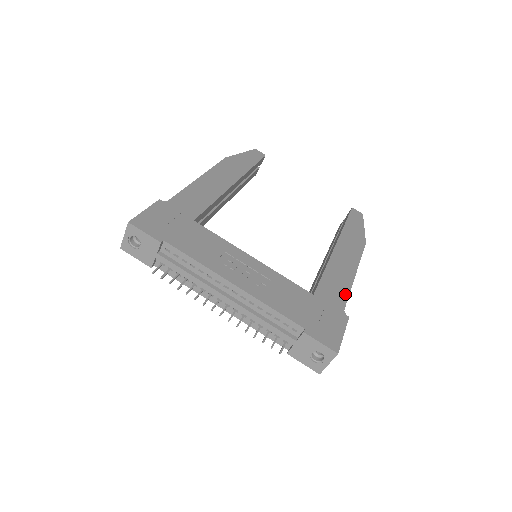
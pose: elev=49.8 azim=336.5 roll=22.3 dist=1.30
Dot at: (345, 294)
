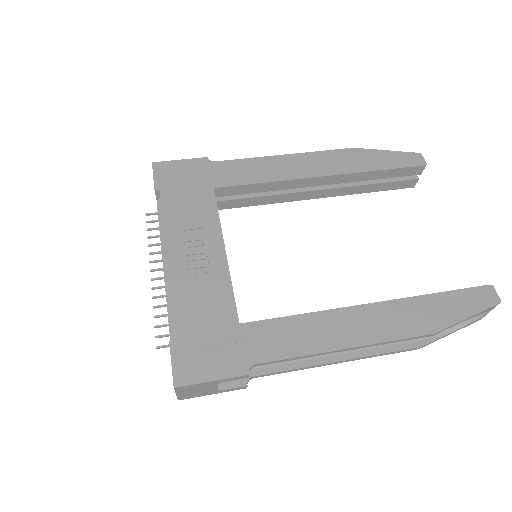
Dot at: (285, 353)
